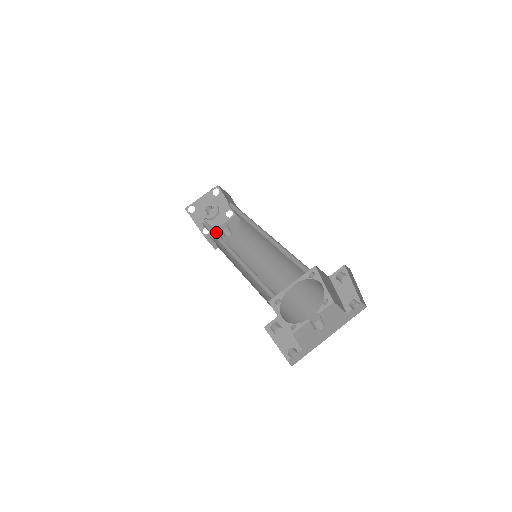
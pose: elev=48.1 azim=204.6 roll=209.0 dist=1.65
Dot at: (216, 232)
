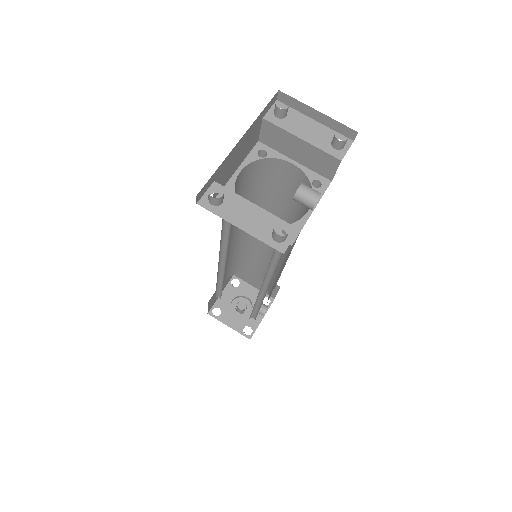
Dot at: (221, 285)
